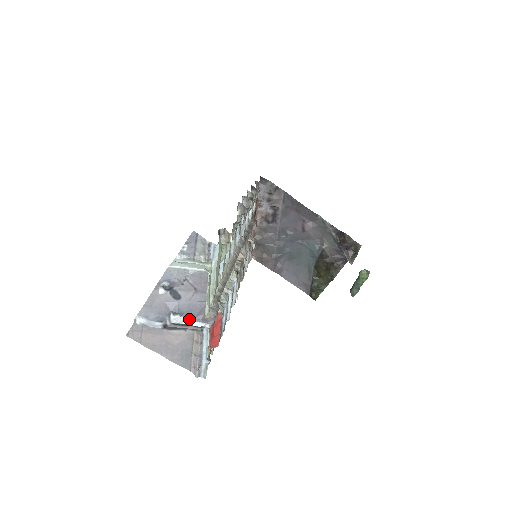
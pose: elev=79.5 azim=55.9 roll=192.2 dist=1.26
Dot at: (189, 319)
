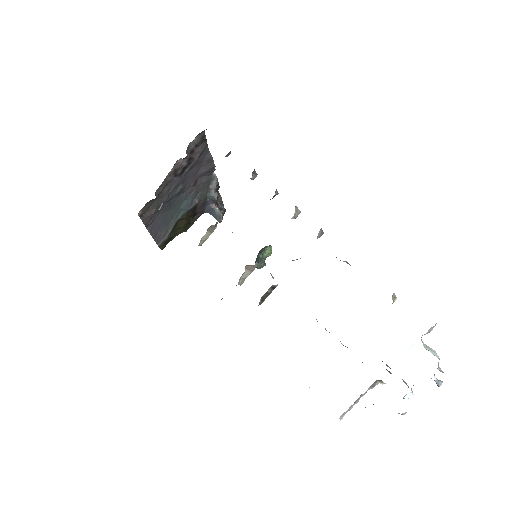
Dot at: occluded
